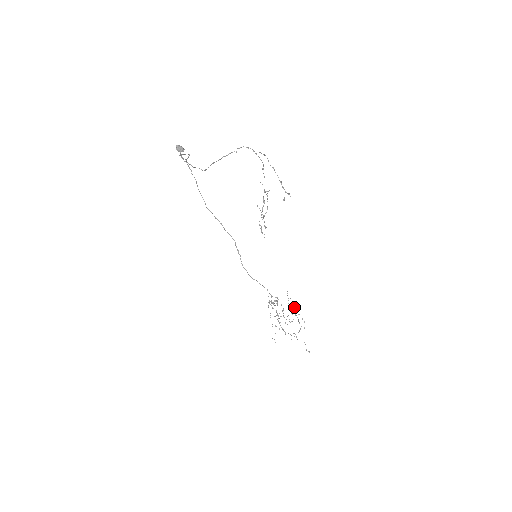
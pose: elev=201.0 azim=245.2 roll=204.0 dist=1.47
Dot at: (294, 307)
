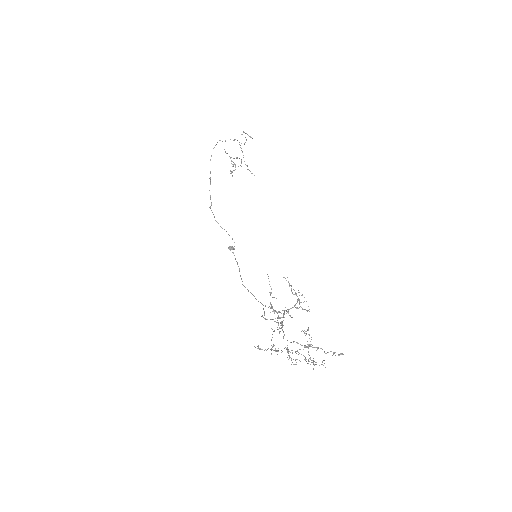
Dot at: occluded
